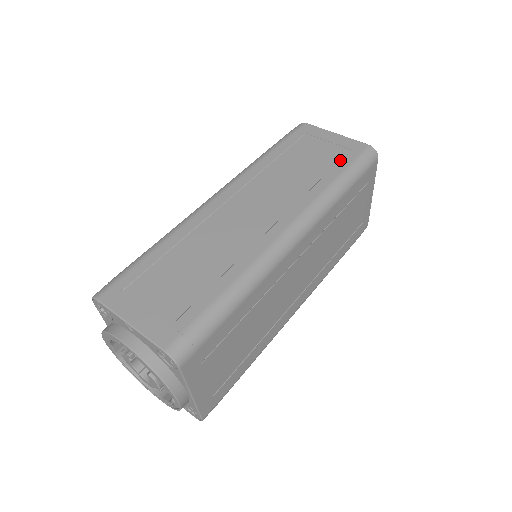
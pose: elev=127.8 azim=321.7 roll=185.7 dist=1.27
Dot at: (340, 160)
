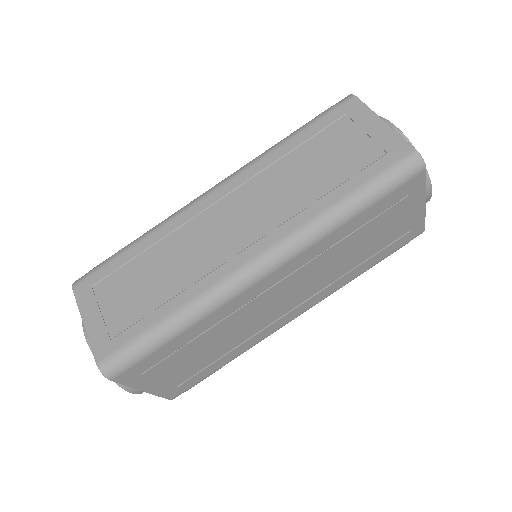
Dot at: (364, 168)
